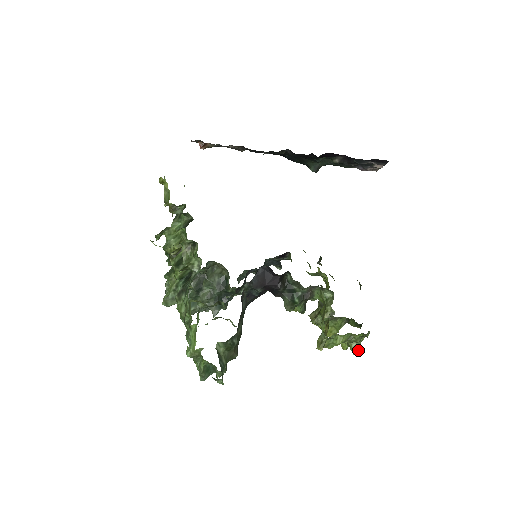
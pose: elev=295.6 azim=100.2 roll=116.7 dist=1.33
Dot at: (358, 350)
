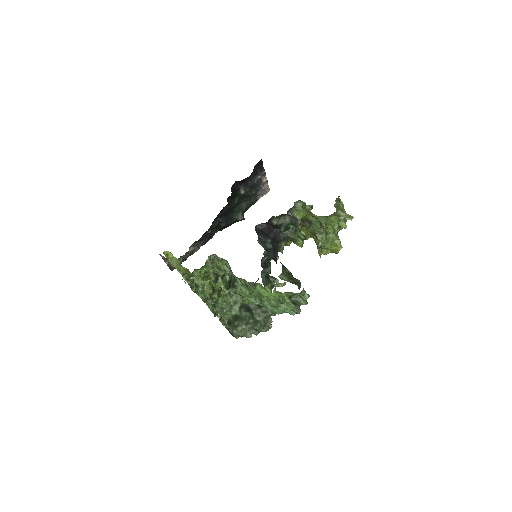
Dot at: (349, 216)
